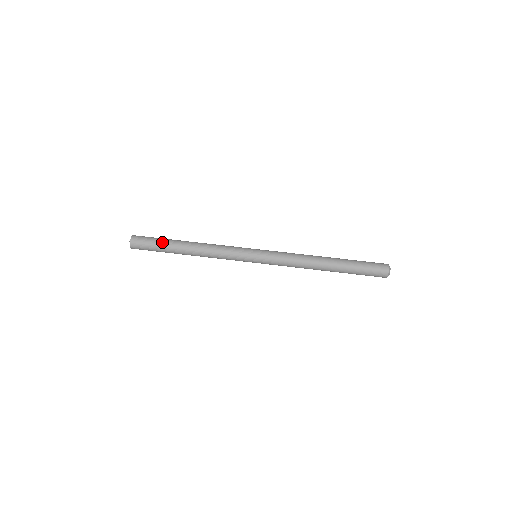
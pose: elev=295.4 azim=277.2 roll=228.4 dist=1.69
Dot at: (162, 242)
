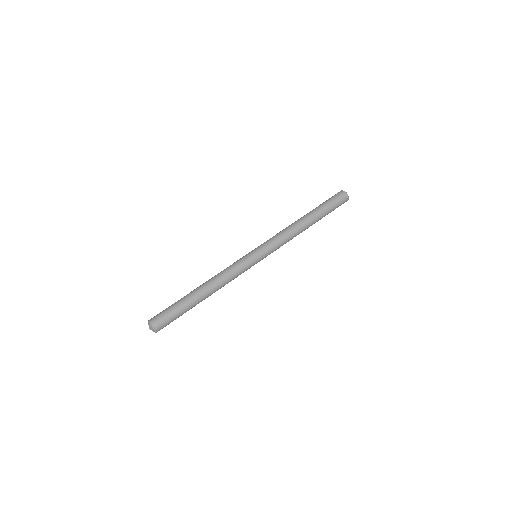
Dot at: (181, 307)
